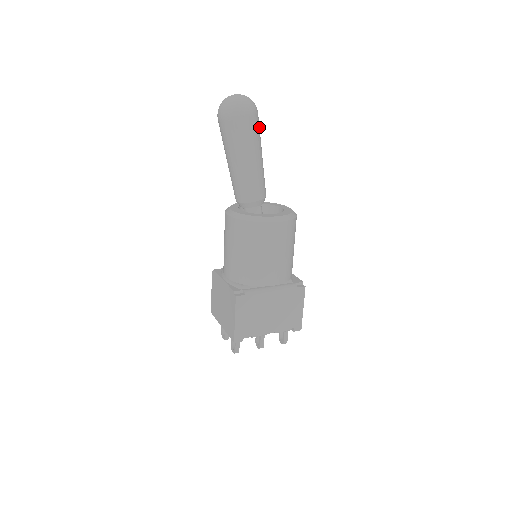
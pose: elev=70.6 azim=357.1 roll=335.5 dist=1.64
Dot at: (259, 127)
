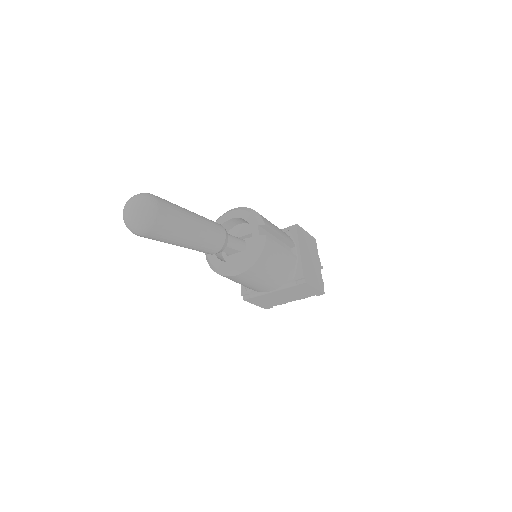
Dot at: (170, 219)
